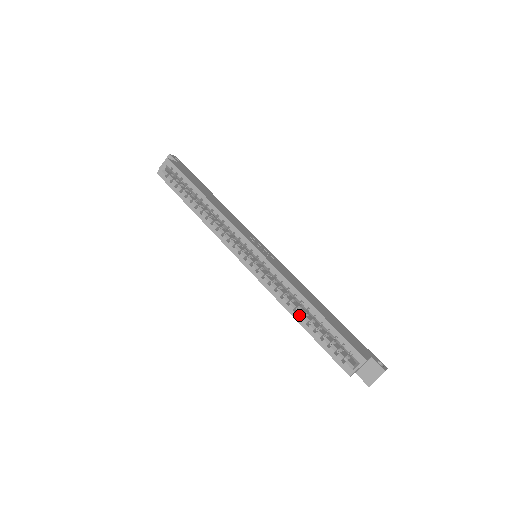
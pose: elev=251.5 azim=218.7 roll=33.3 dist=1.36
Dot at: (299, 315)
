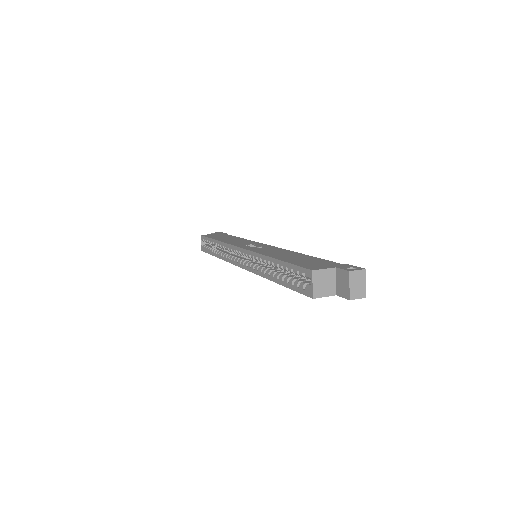
Dot at: (272, 275)
